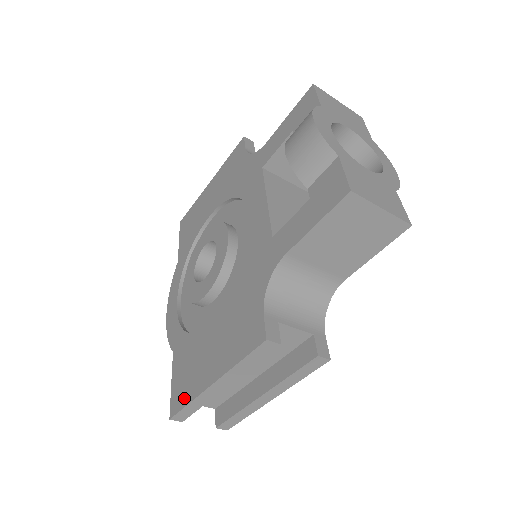
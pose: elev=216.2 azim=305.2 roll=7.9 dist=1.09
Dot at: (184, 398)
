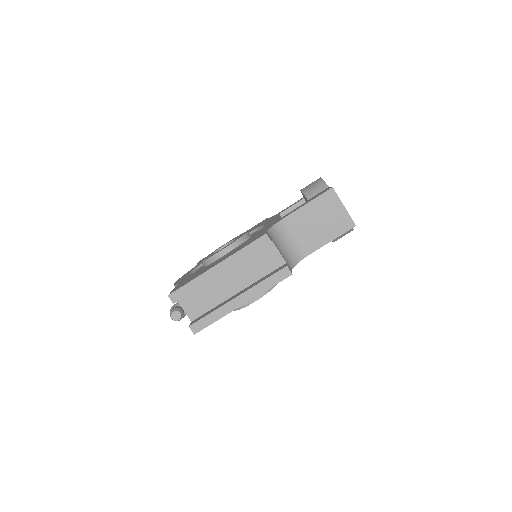
Dot at: (187, 282)
